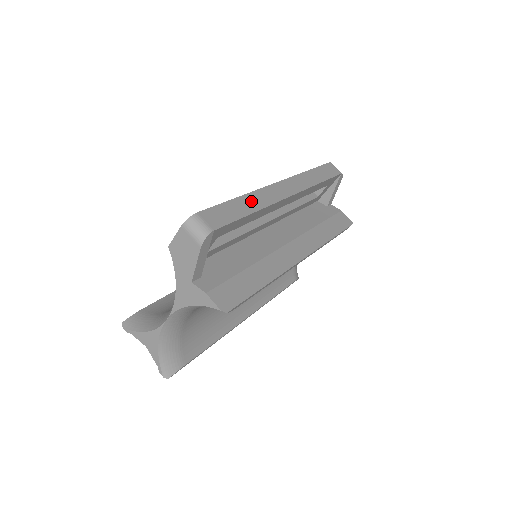
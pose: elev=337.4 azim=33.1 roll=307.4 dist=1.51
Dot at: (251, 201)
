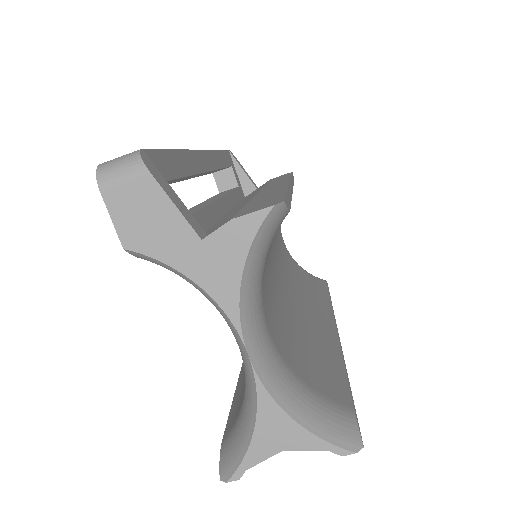
Dot at: occluded
